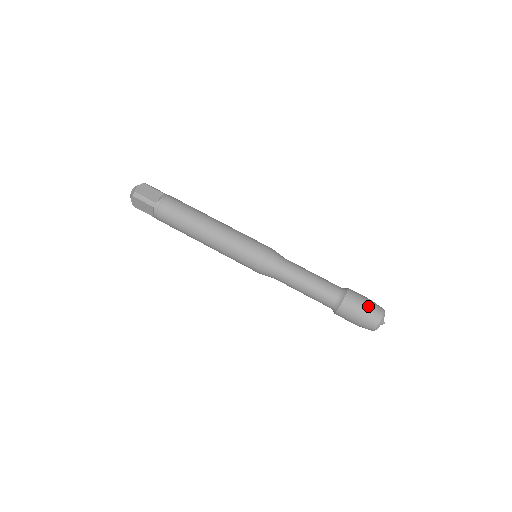
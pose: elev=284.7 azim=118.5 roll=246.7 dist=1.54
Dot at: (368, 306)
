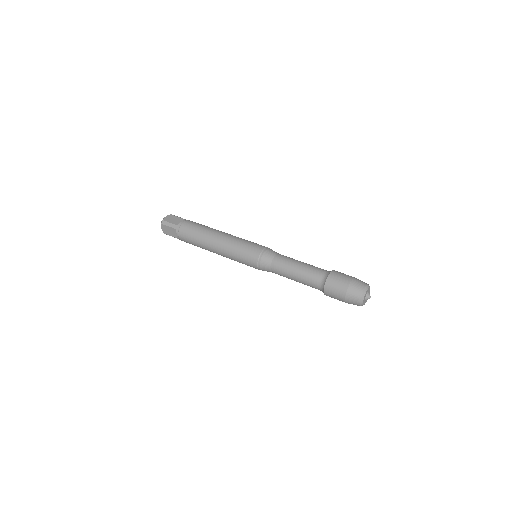
Dot at: occluded
